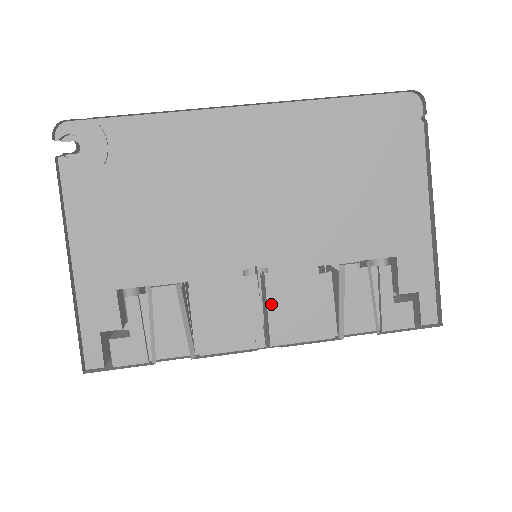
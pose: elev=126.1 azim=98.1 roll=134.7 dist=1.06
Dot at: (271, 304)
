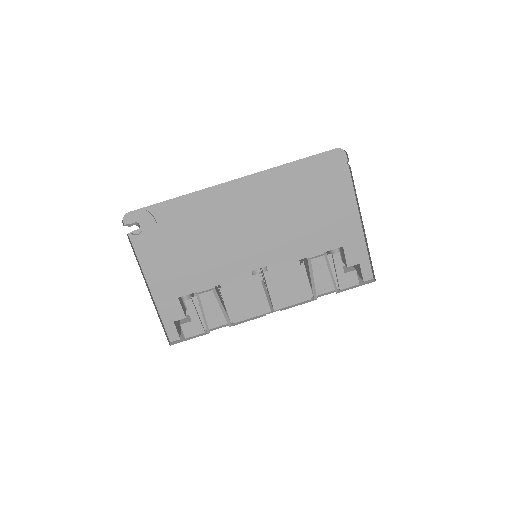
Dot at: (270, 288)
